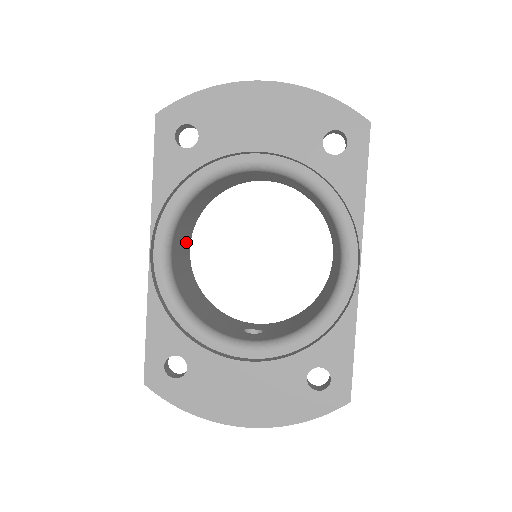
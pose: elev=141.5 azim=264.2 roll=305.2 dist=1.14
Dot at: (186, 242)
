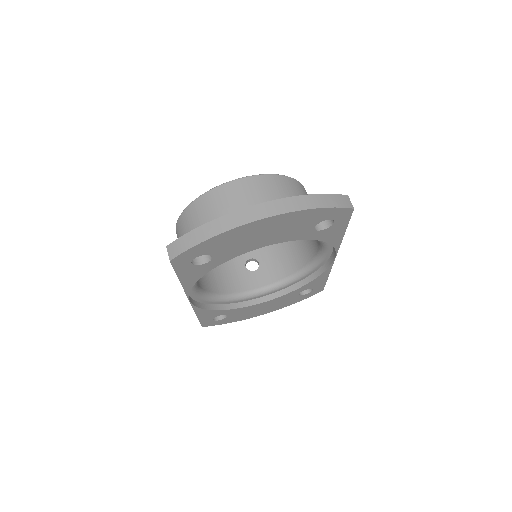
Dot at: occluded
